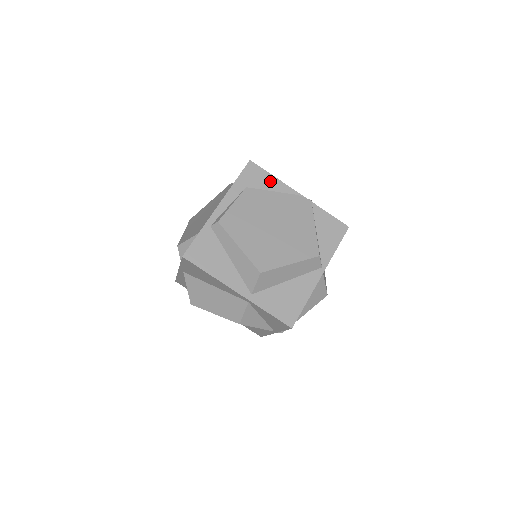
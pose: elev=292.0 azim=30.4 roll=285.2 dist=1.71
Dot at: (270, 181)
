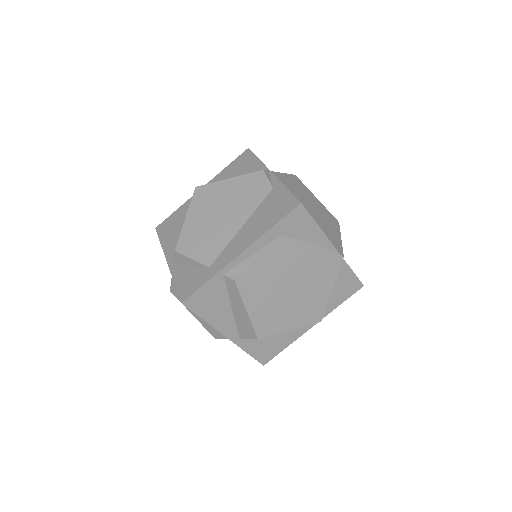
Dot at: (312, 231)
